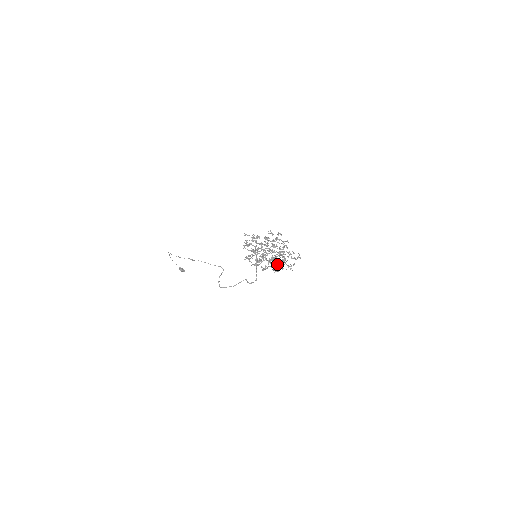
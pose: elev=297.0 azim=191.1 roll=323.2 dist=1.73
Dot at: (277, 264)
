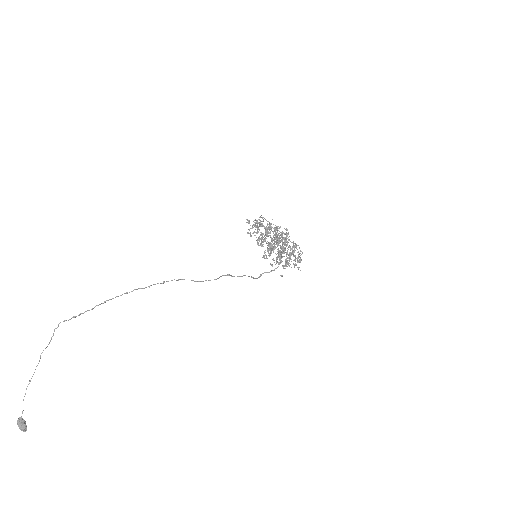
Dot at: occluded
